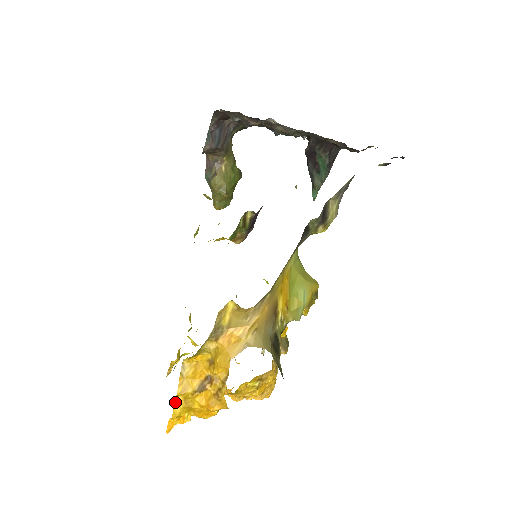
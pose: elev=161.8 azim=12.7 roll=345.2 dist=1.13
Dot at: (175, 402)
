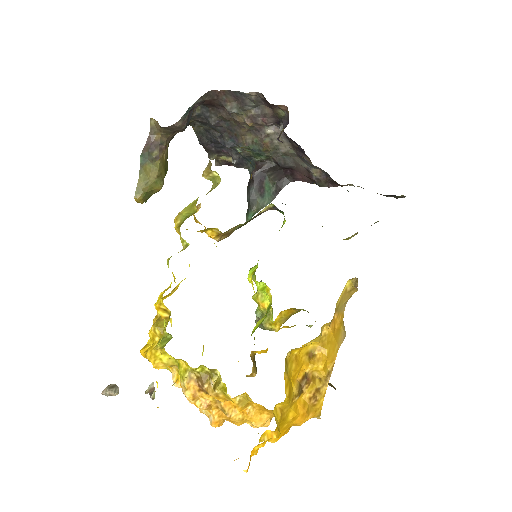
Dot at: (274, 414)
